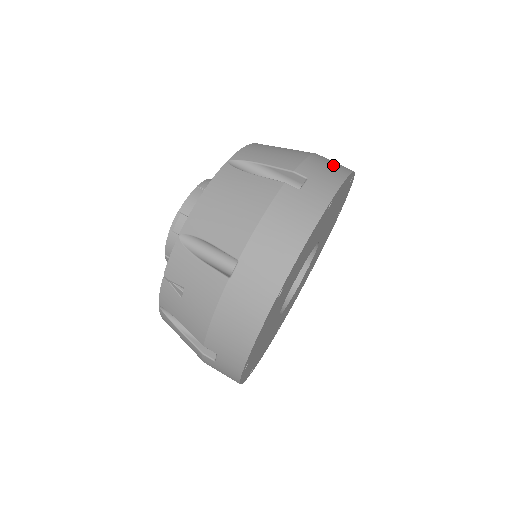
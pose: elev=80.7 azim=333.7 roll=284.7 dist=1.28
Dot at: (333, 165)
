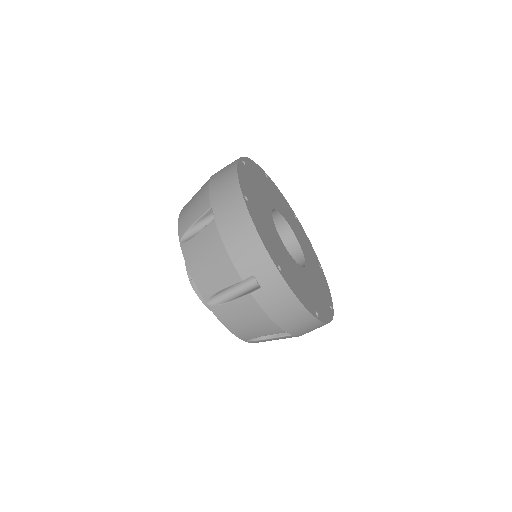
Dot at: (241, 234)
